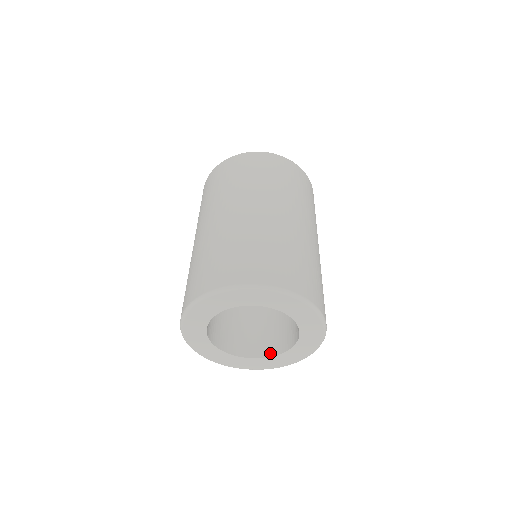
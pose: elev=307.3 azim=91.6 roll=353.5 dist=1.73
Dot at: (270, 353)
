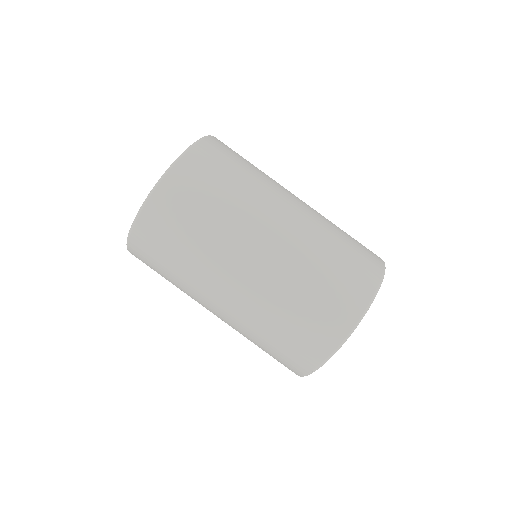
Dot at: occluded
